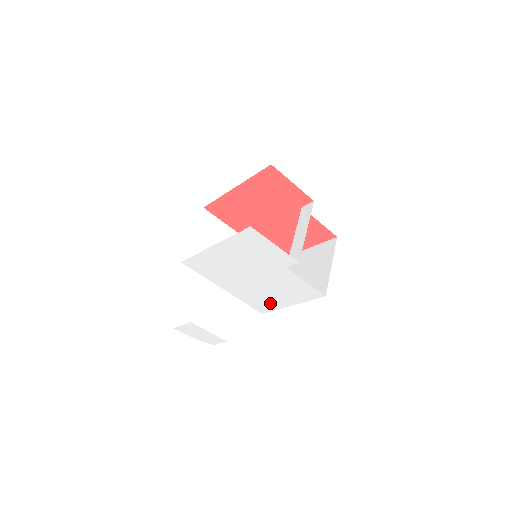
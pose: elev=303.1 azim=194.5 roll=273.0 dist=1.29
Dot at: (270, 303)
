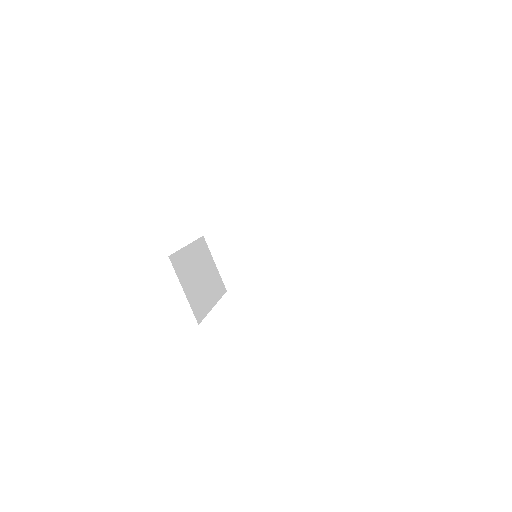
Dot at: occluded
